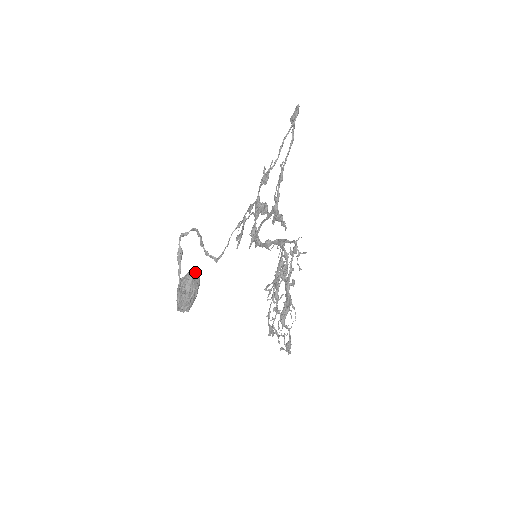
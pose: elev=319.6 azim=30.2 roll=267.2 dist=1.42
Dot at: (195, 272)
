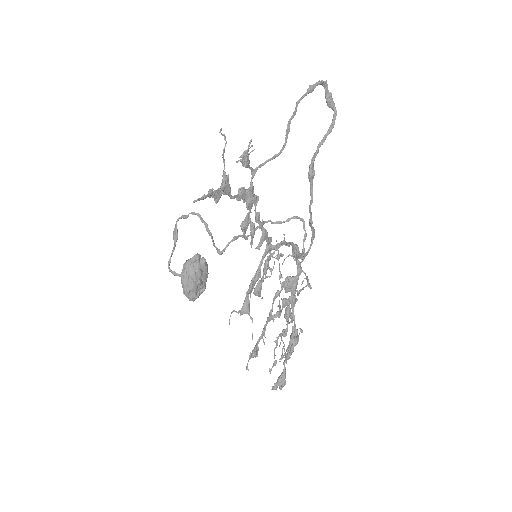
Dot at: (195, 258)
